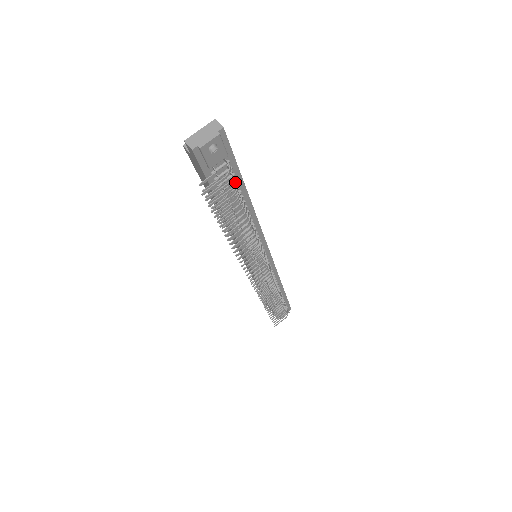
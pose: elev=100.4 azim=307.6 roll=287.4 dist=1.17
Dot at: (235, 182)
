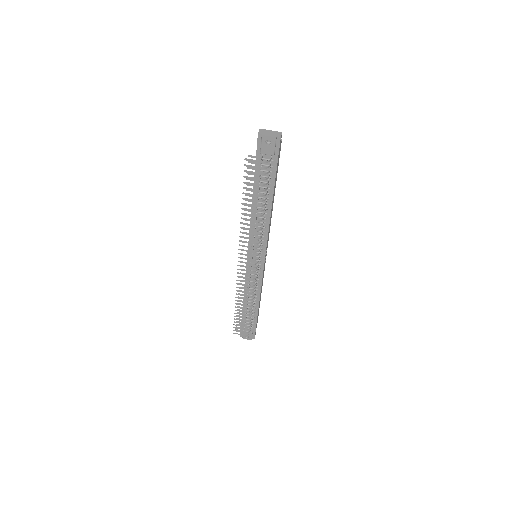
Dot at: (267, 173)
